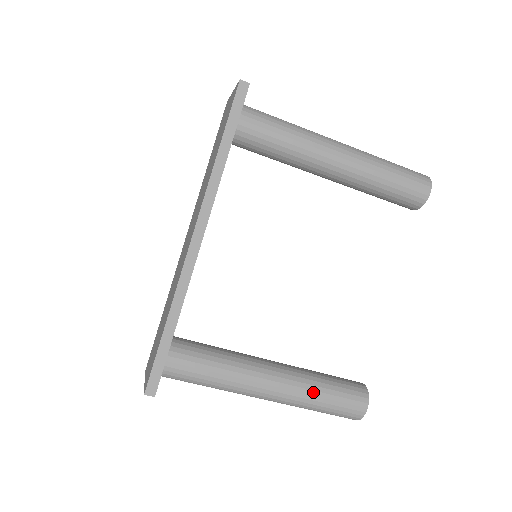
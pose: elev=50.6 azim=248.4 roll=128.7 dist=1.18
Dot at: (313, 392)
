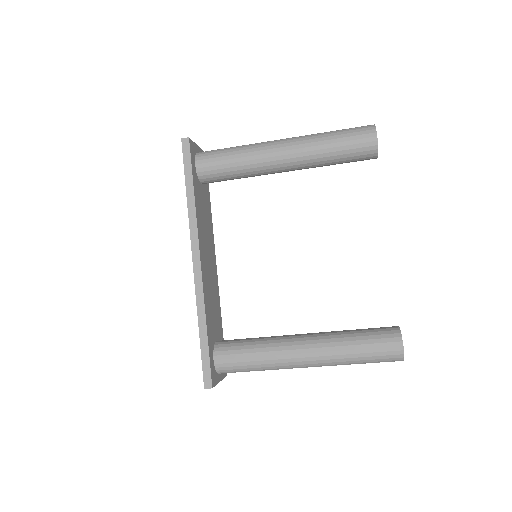
Dot at: (344, 347)
